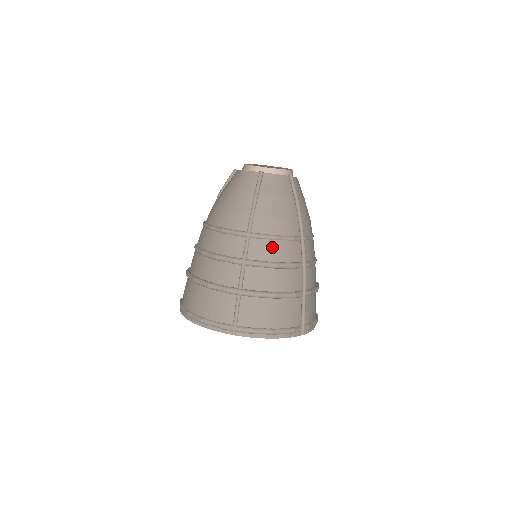
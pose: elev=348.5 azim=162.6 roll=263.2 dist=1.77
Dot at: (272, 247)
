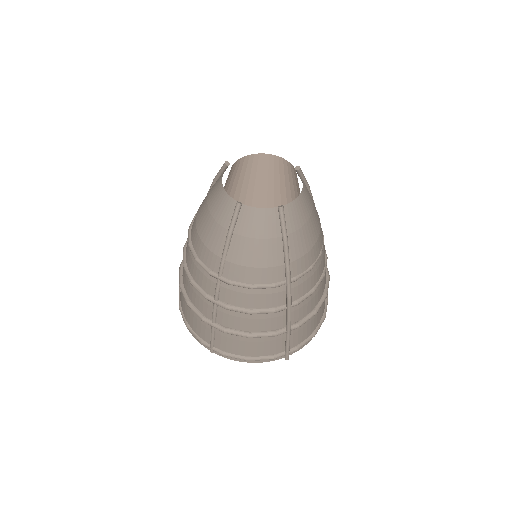
Dot at: (246, 295)
